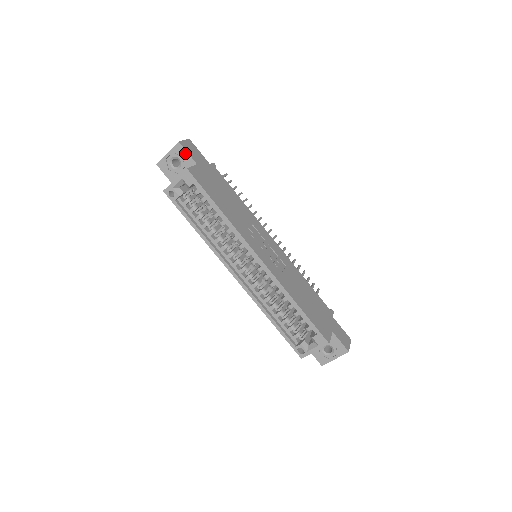
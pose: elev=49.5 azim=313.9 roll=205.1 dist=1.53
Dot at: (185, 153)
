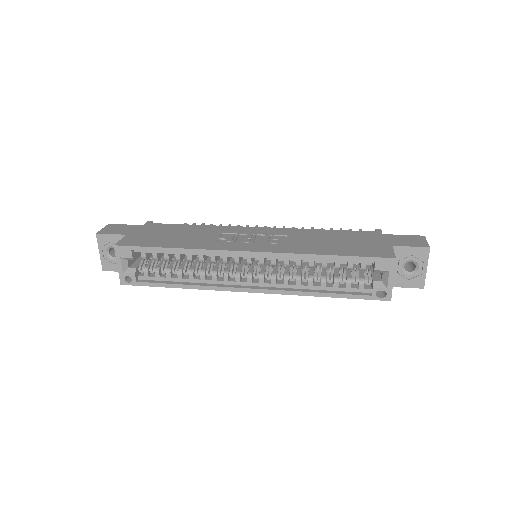
Dot at: (109, 237)
